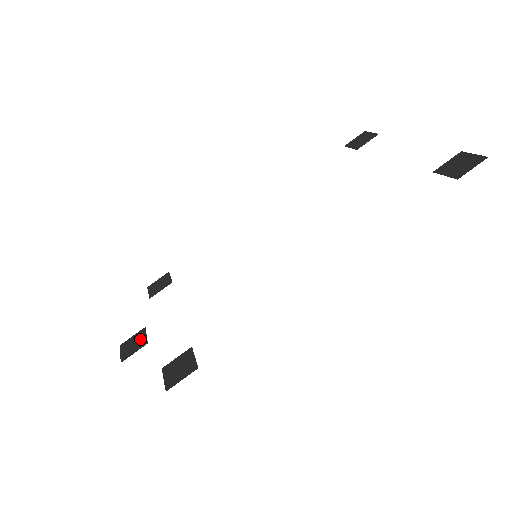
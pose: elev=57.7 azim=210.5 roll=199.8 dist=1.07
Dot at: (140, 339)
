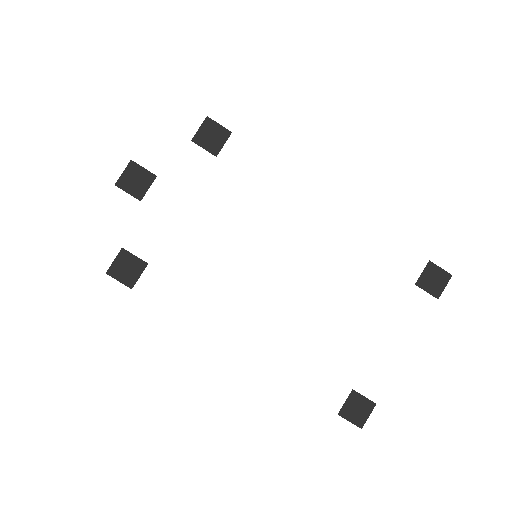
Dot at: (143, 185)
